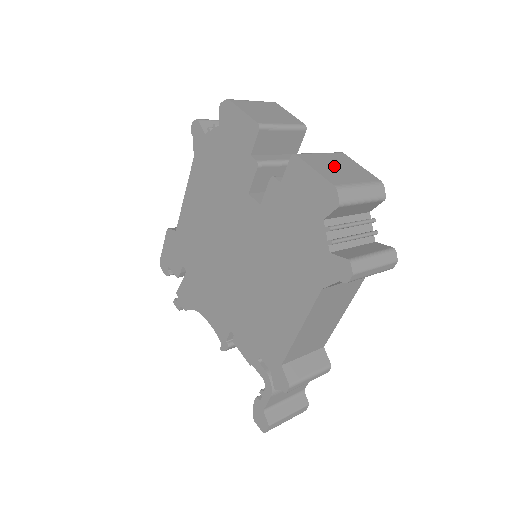
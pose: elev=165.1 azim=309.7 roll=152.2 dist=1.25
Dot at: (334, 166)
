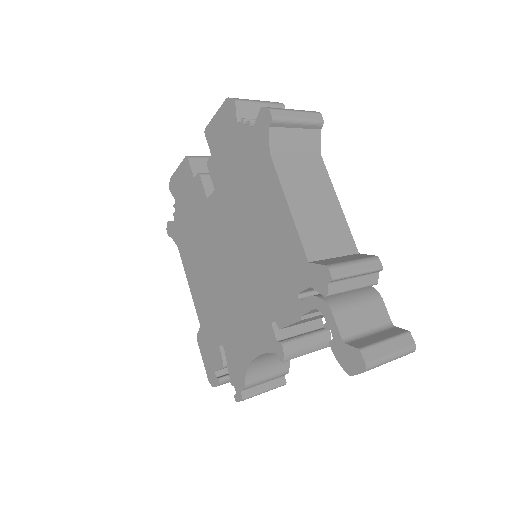
Dot at: occluded
